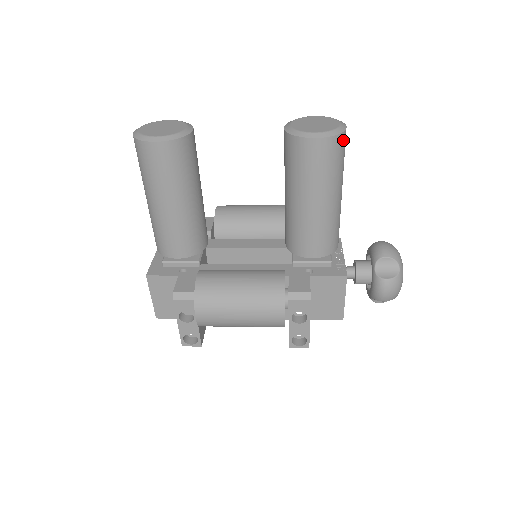
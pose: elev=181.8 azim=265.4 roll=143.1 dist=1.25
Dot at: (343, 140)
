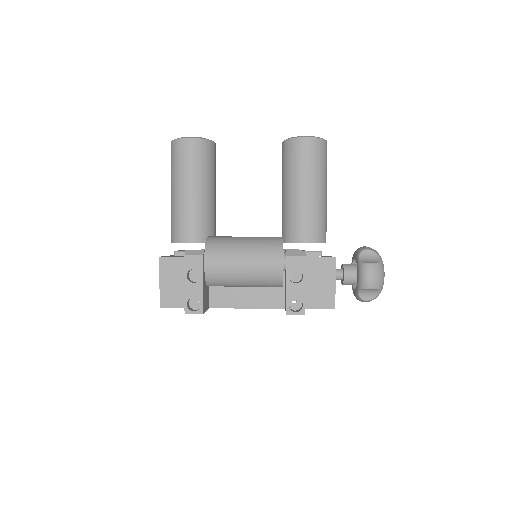
Dot at: (325, 146)
